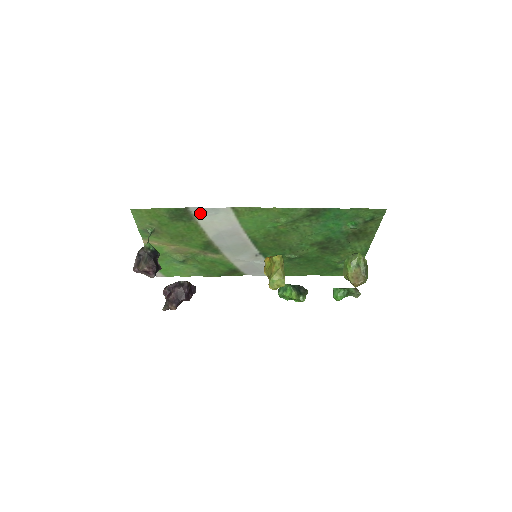
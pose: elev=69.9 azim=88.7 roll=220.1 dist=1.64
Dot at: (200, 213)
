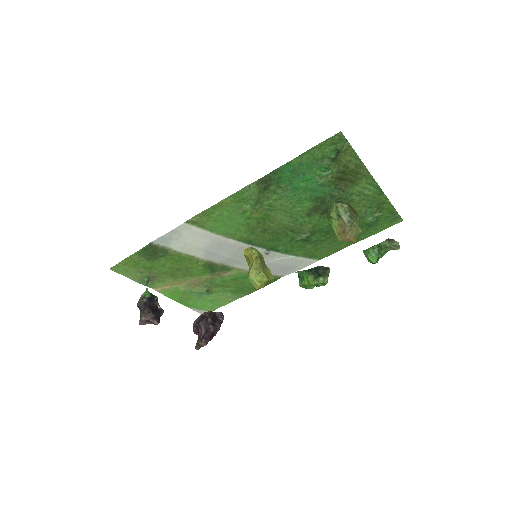
Dot at: (167, 242)
